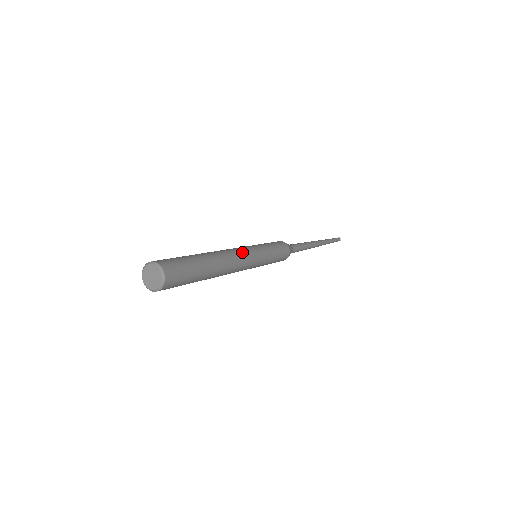
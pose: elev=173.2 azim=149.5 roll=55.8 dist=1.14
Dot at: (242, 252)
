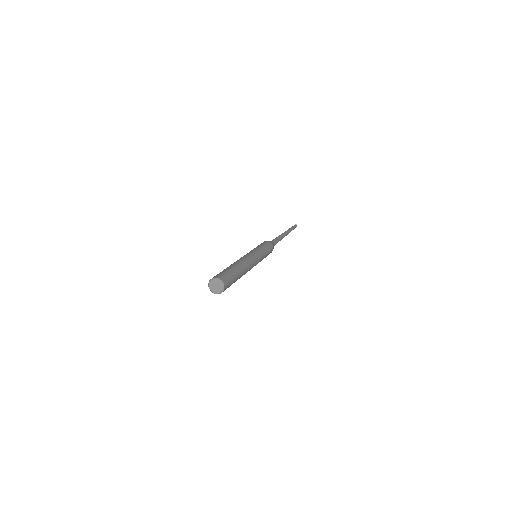
Dot at: (250, 256)
